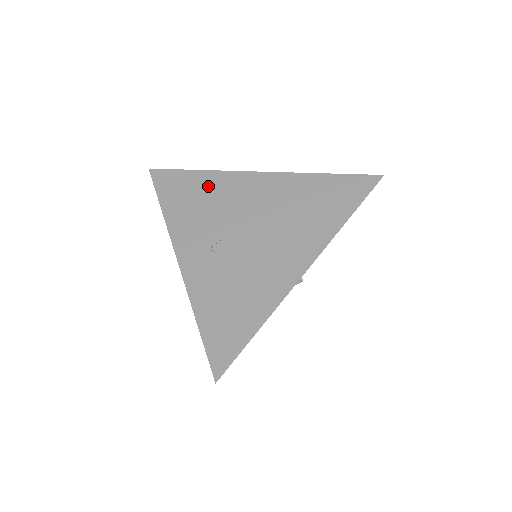
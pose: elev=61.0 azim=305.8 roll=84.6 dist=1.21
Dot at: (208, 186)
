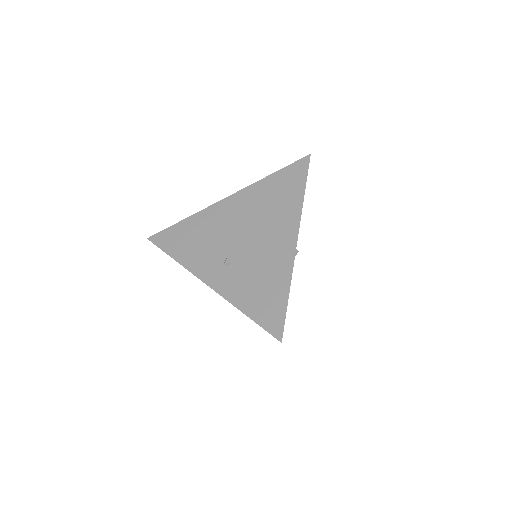
Dot at: (197, 226)
